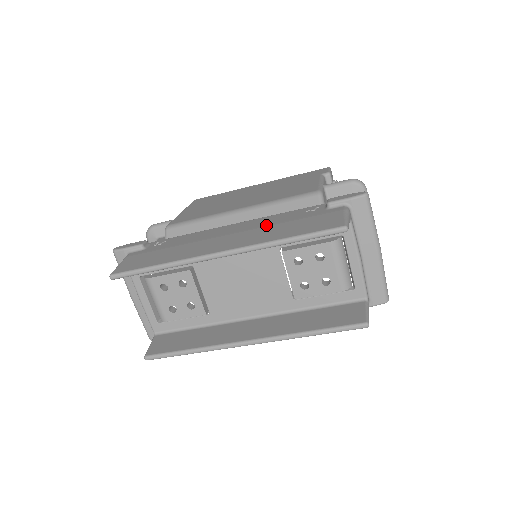
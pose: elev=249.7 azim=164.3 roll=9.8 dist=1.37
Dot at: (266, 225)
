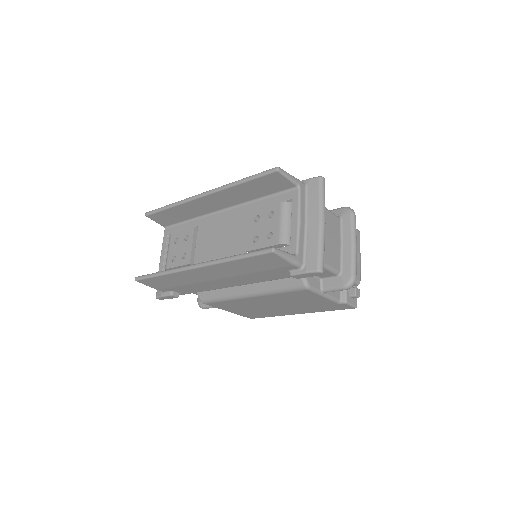
Dot at: occluded
